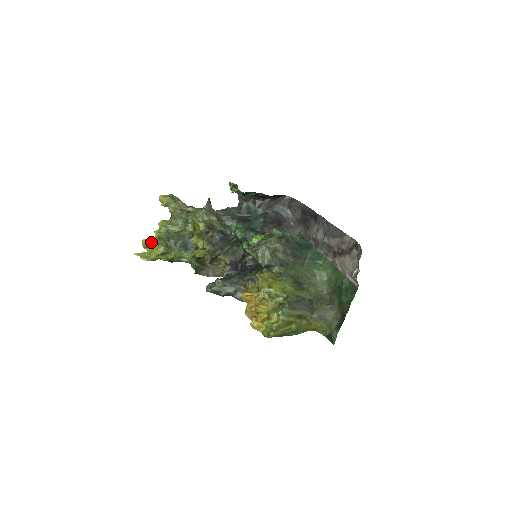
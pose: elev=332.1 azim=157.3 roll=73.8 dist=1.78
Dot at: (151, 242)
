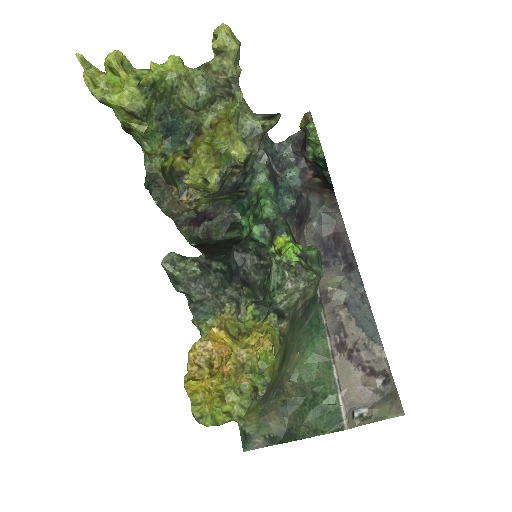
Dot at: (128, 70)
